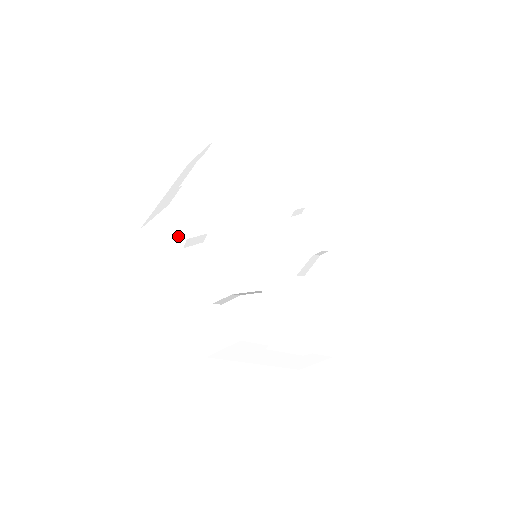
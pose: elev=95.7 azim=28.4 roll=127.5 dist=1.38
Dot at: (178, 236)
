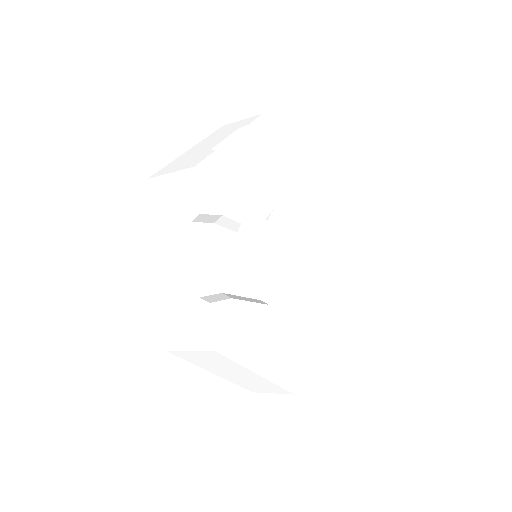
Dot at: (244, 124)
